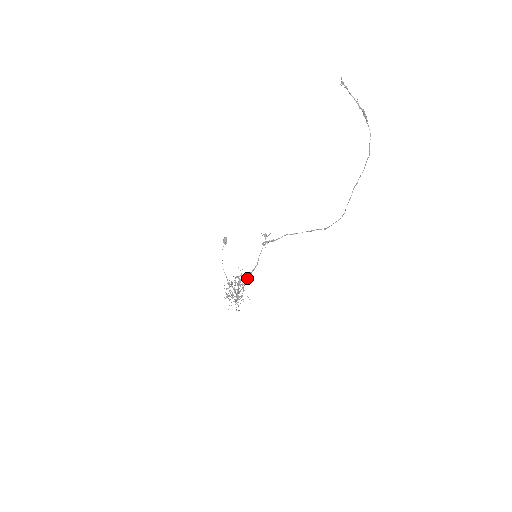
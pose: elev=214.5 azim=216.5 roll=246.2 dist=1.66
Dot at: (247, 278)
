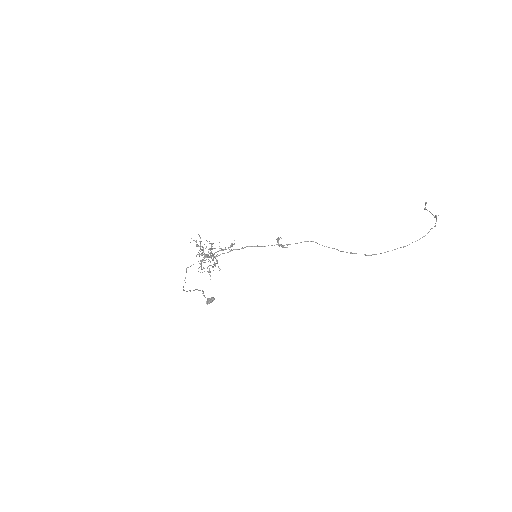
Dot at: occluded
